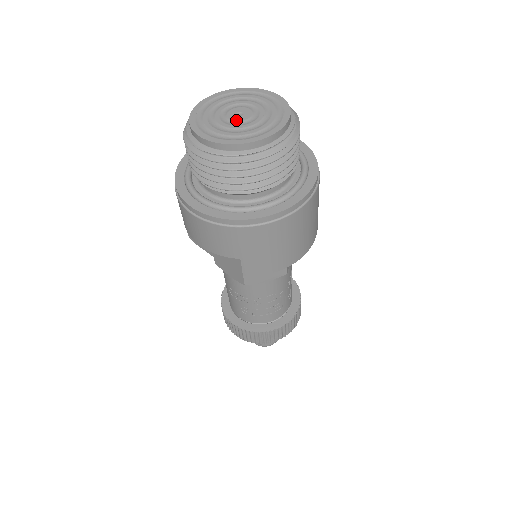
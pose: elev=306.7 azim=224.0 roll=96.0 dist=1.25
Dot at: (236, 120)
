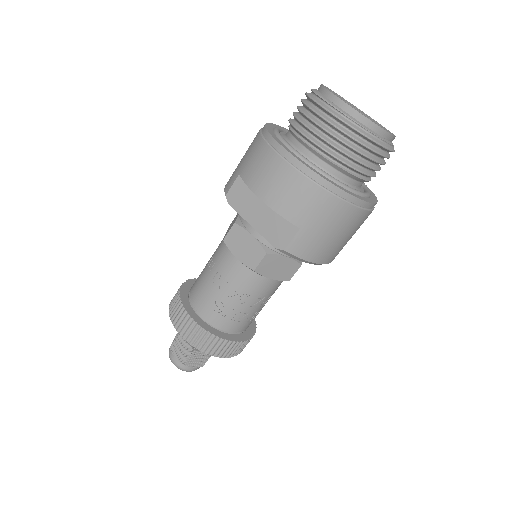
Dot at: occluded
